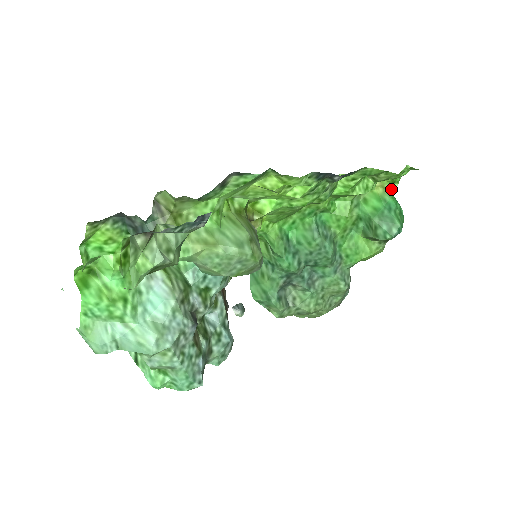
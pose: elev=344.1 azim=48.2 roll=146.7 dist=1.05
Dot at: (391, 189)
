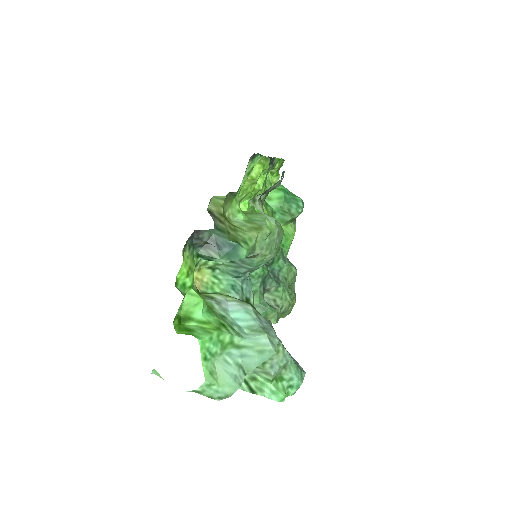
Dot at: occluded
